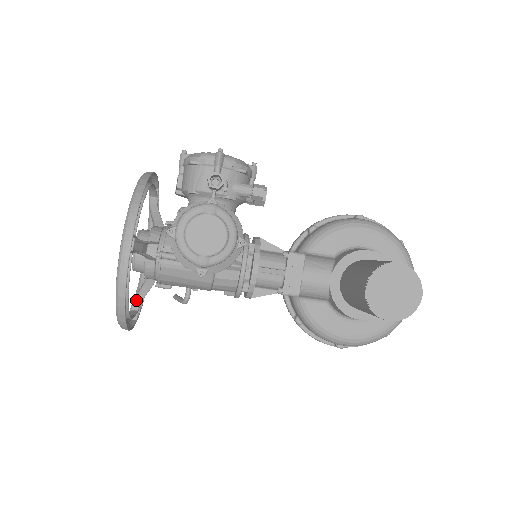
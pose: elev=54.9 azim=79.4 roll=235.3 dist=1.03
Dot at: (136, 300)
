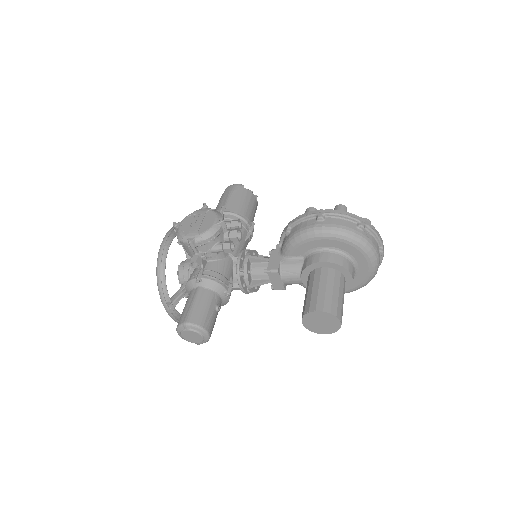
Dot at: occluded
